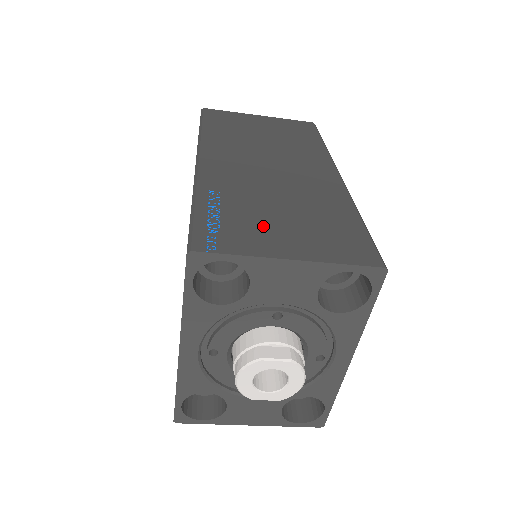
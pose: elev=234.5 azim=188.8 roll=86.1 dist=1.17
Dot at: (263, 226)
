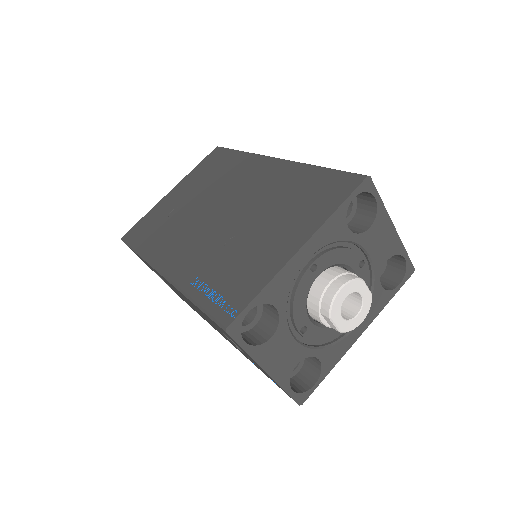
Dot at: occluded
